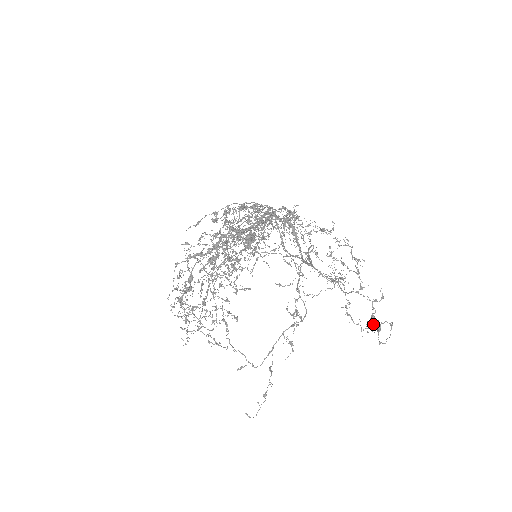
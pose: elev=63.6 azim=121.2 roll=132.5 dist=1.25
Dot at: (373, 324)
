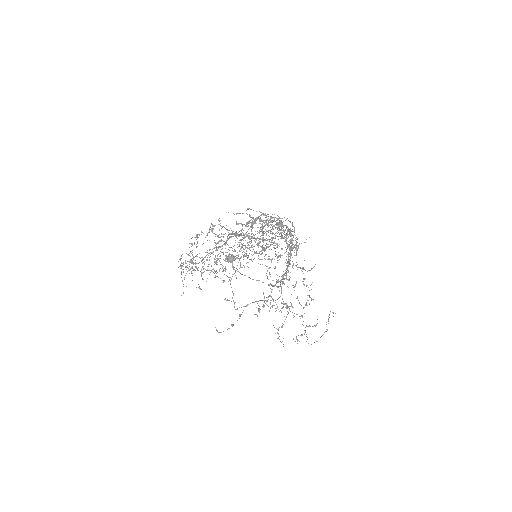
Dot at: occluded
